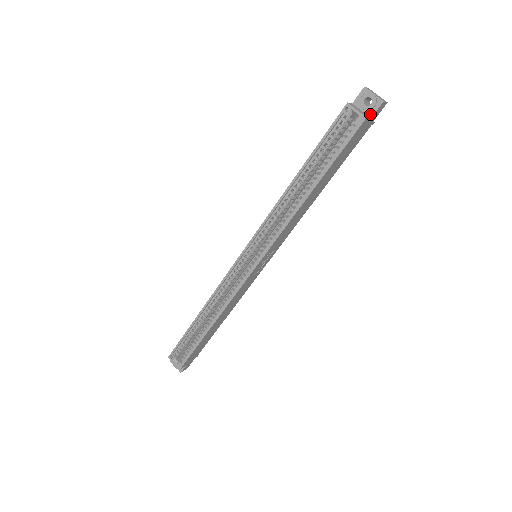
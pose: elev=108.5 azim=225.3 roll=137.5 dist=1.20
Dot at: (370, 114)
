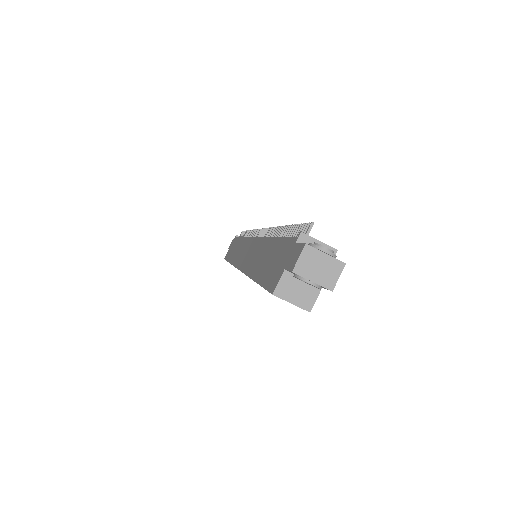
Dot at: occluded
